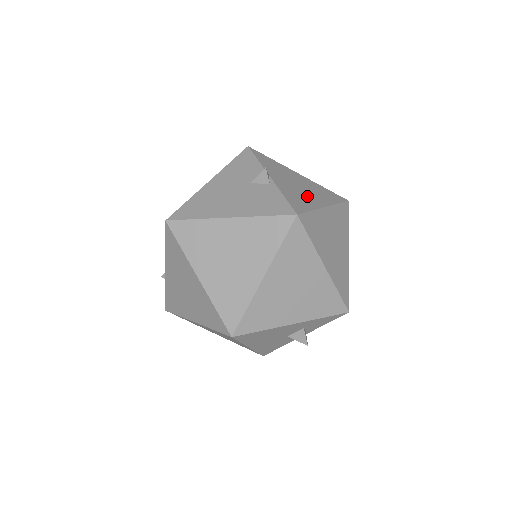
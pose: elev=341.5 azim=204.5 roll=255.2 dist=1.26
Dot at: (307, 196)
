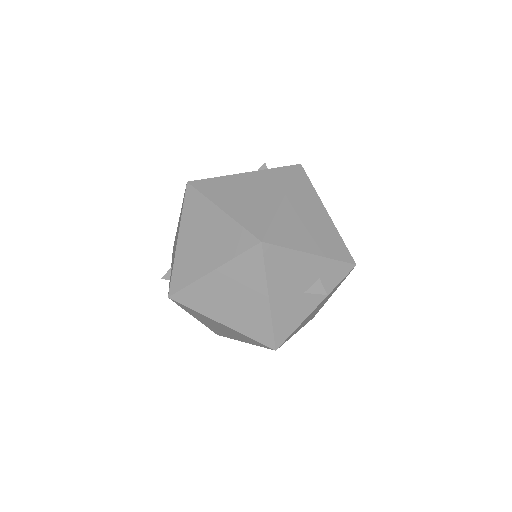
Dot at: occluded
